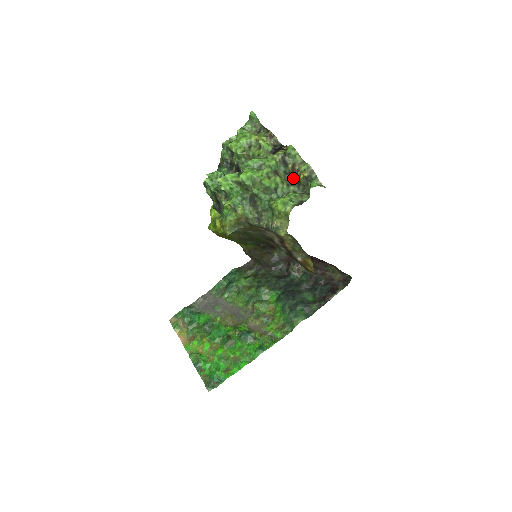
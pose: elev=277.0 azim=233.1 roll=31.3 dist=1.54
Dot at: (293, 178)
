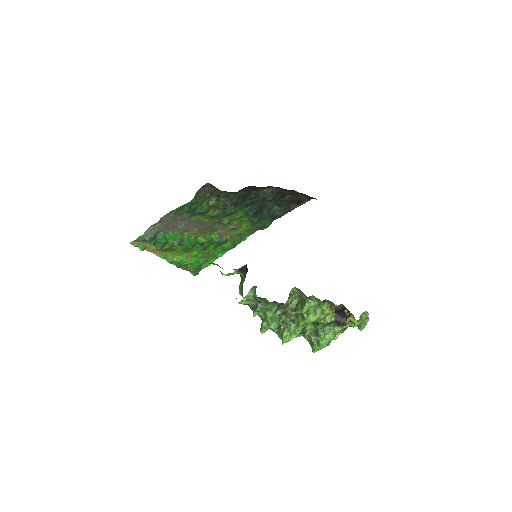
Dot at: occluded
